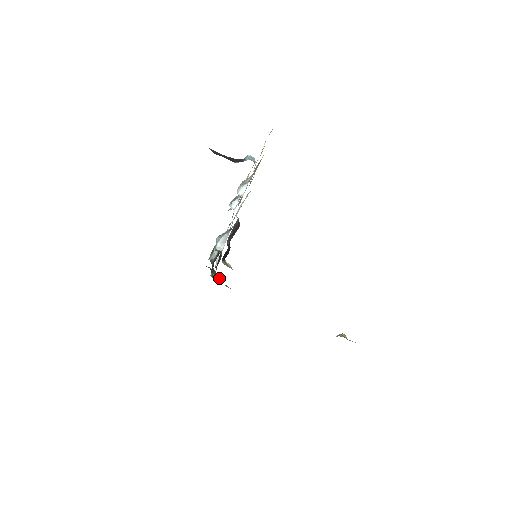
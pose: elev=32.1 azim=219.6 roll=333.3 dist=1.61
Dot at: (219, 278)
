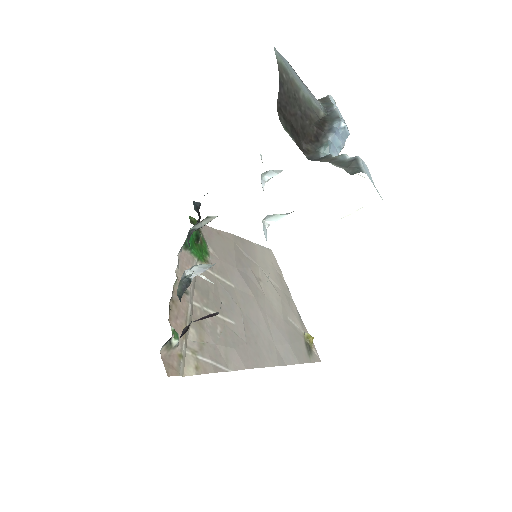
Dot at: (199, 235)
